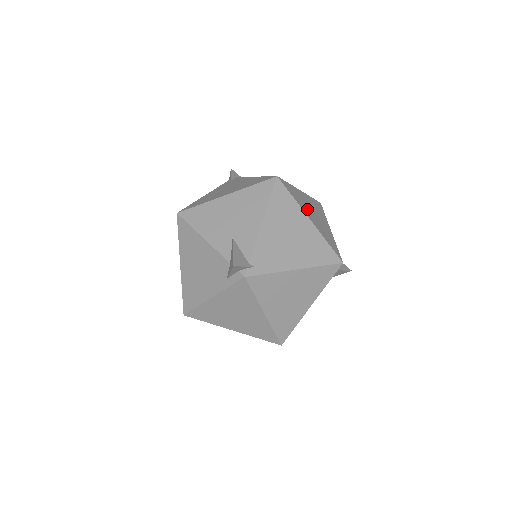
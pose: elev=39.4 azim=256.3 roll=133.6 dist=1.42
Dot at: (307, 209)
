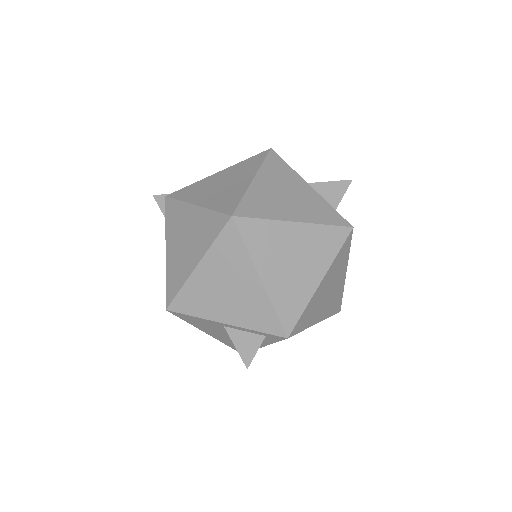
Dot at: occluded
